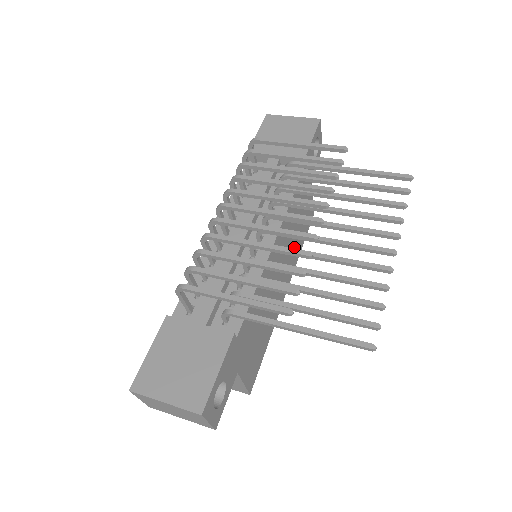
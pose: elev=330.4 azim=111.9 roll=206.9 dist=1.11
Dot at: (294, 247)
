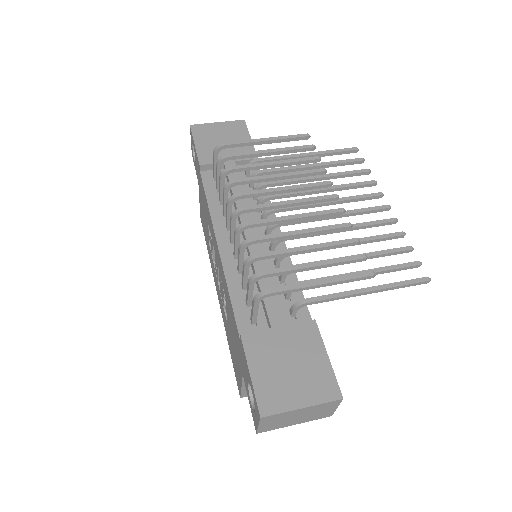
Dot at: occluded
